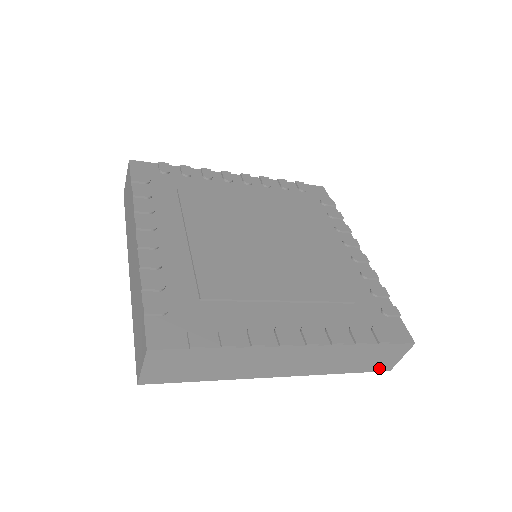
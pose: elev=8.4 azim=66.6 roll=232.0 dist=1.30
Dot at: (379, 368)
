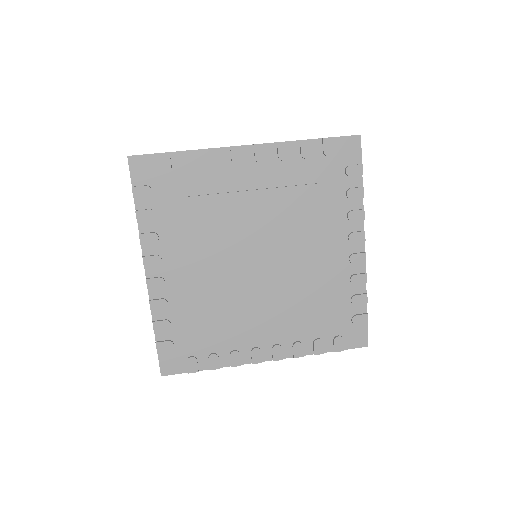
Dot at: occluded
